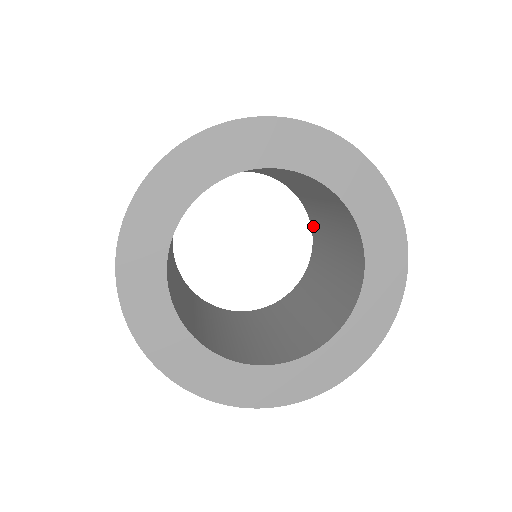
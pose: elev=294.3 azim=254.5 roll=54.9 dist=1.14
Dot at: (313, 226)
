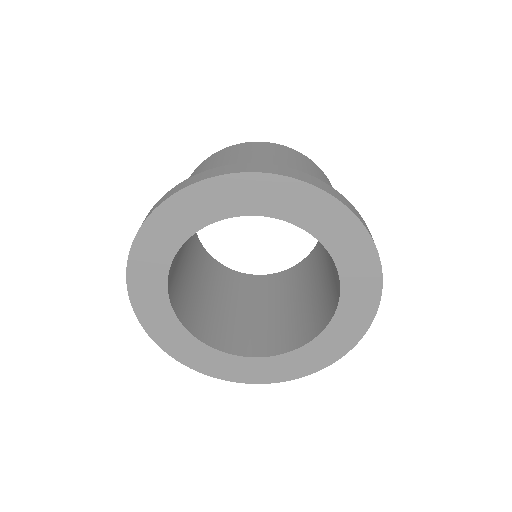
Dot at: occluded
